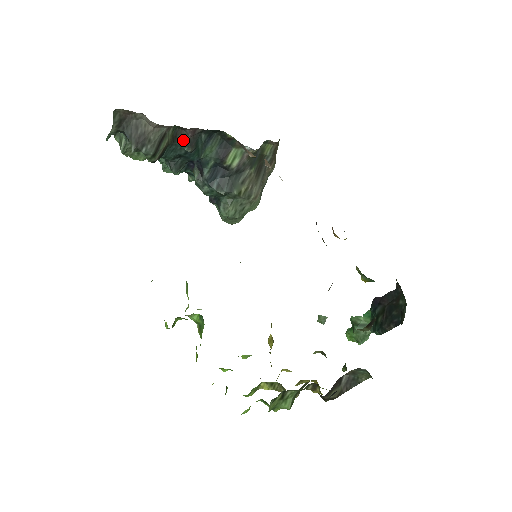
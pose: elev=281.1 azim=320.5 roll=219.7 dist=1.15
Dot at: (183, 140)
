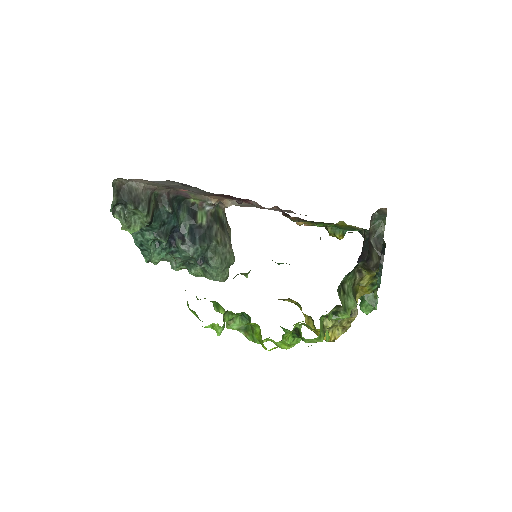
Dot at: (163, 204)
